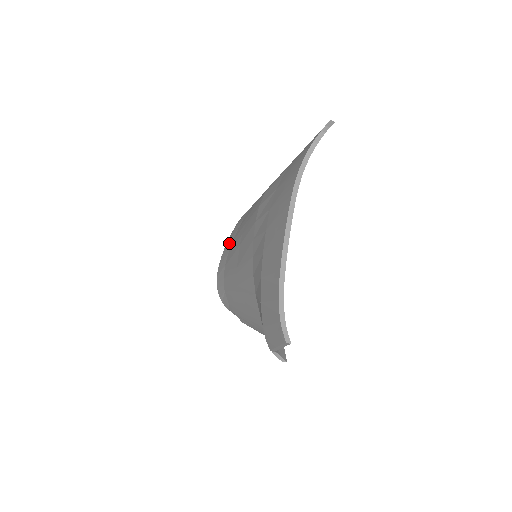
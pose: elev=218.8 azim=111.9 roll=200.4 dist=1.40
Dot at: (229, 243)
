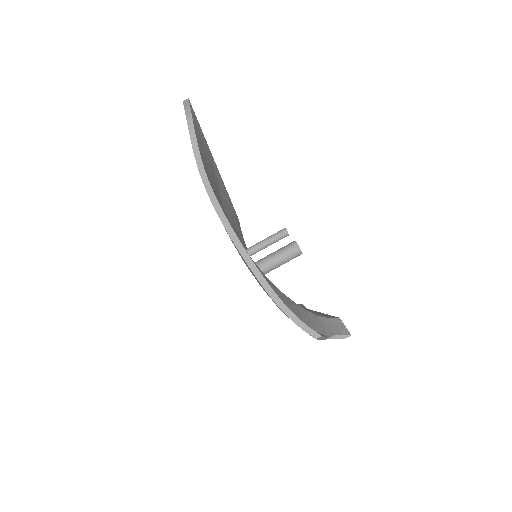
Dot at: occluded
